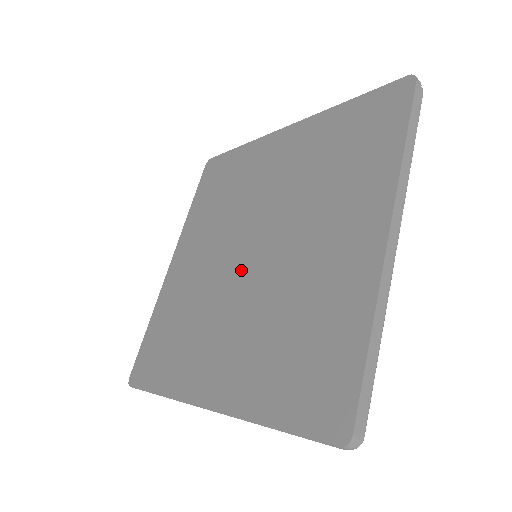
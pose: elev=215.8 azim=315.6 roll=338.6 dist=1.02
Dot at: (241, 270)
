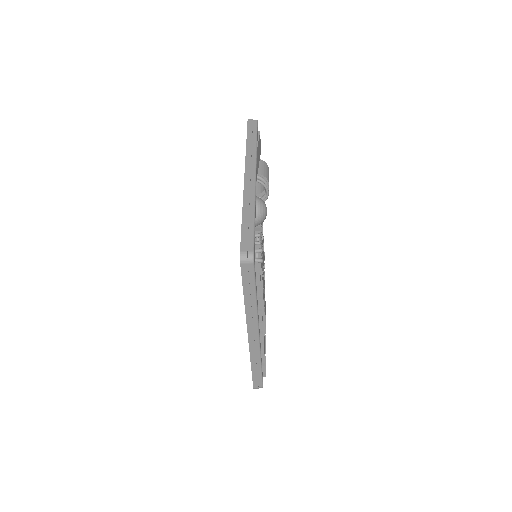
Dot at: occluded
